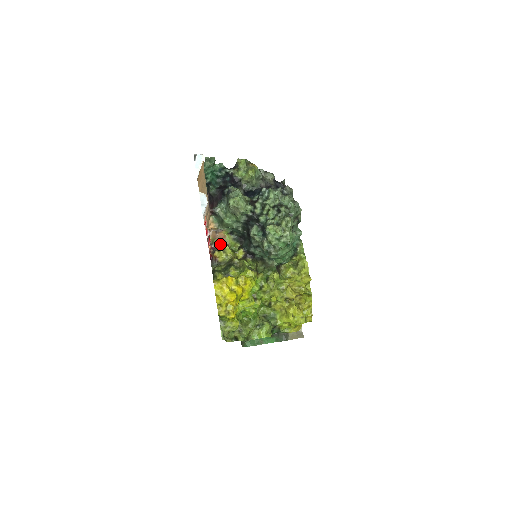
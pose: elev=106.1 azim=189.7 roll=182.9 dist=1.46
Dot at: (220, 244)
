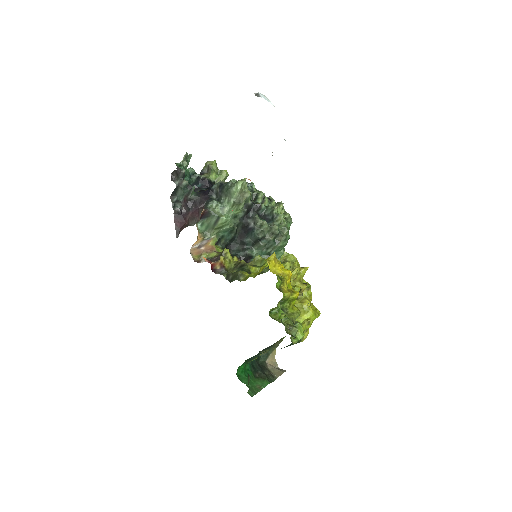
Dot at: (214, 254)
